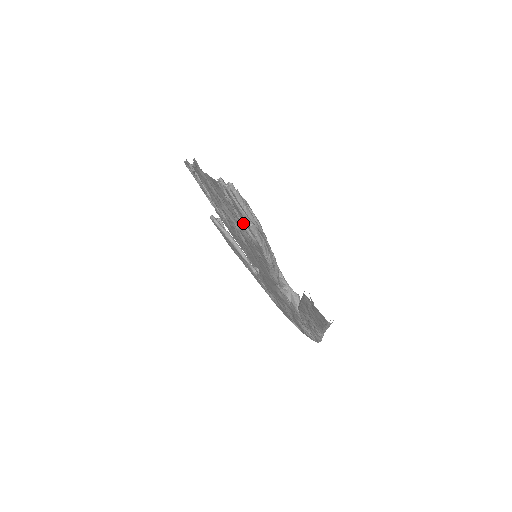
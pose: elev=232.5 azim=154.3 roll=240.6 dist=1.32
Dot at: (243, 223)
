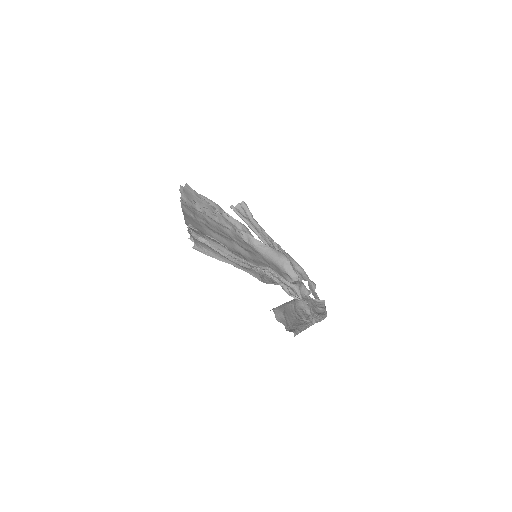
Dot at: occluded
